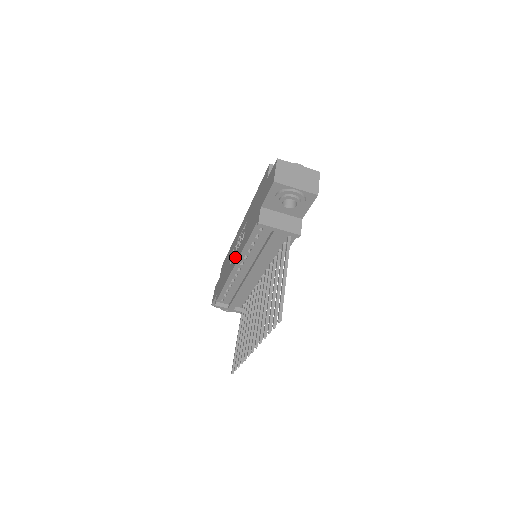
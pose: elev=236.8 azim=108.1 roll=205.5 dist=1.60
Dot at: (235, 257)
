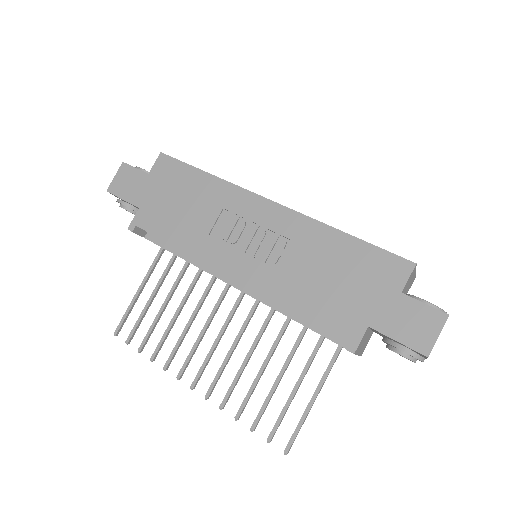
Dot at: (240, 261)
